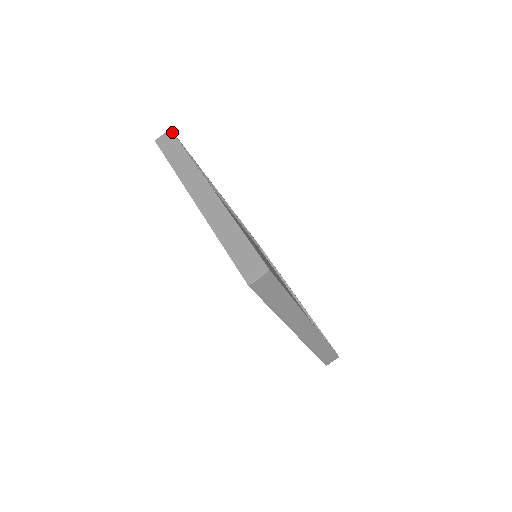
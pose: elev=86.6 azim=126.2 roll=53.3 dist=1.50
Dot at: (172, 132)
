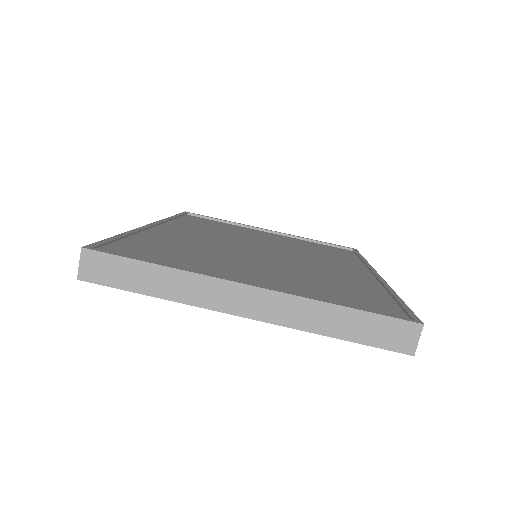
Dot at: (91, 251)
